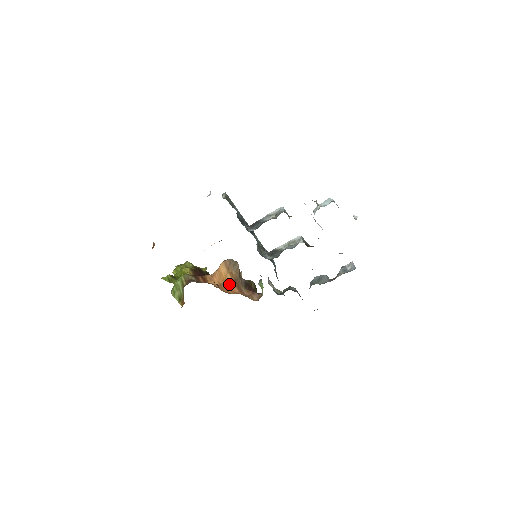
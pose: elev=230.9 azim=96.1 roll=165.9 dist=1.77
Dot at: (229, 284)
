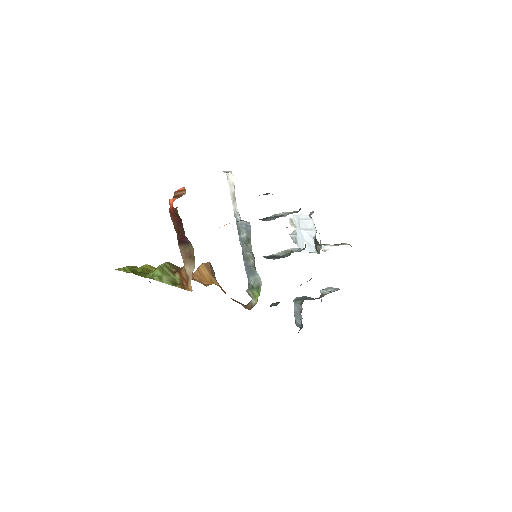
Dot at: (219, 285)
